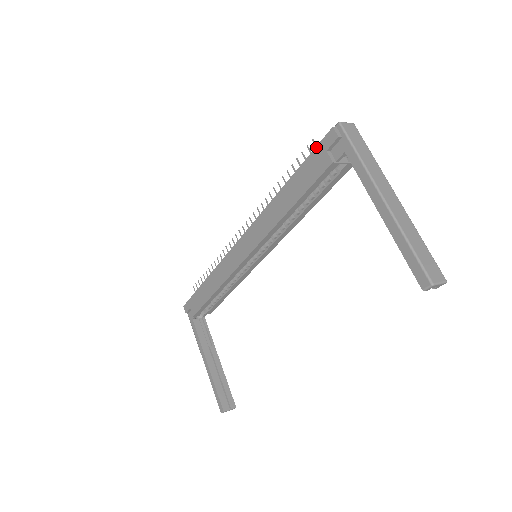
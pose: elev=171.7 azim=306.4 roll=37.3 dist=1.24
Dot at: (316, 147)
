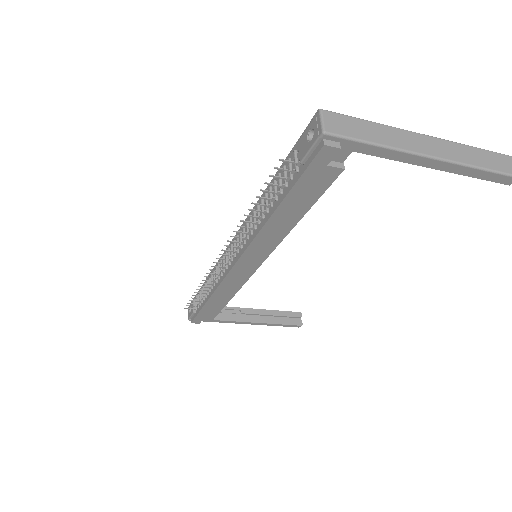
Dot at: (306, 170)
